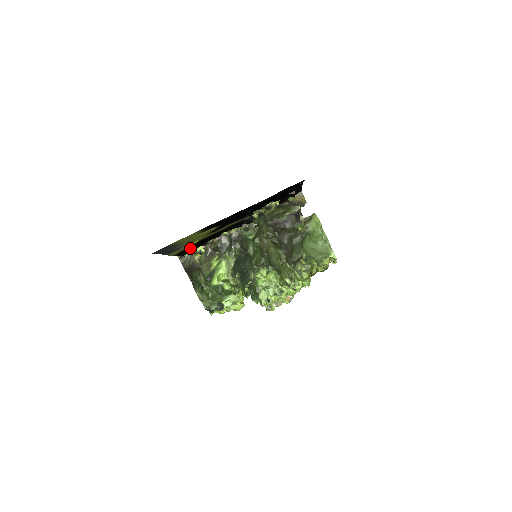
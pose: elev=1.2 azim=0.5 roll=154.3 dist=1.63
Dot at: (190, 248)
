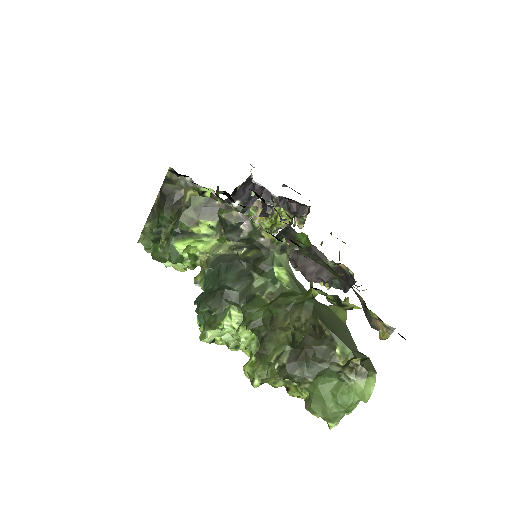
Dot at: occluded
